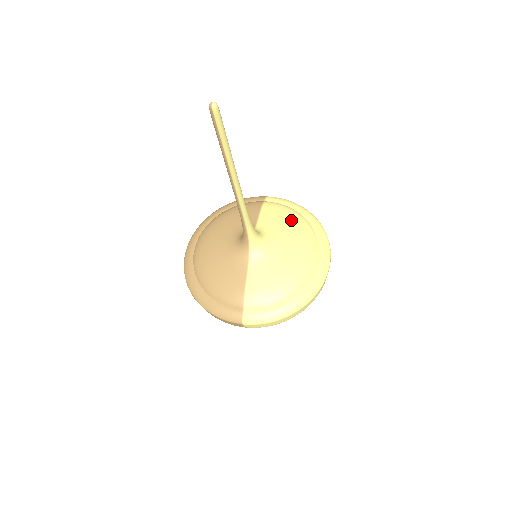
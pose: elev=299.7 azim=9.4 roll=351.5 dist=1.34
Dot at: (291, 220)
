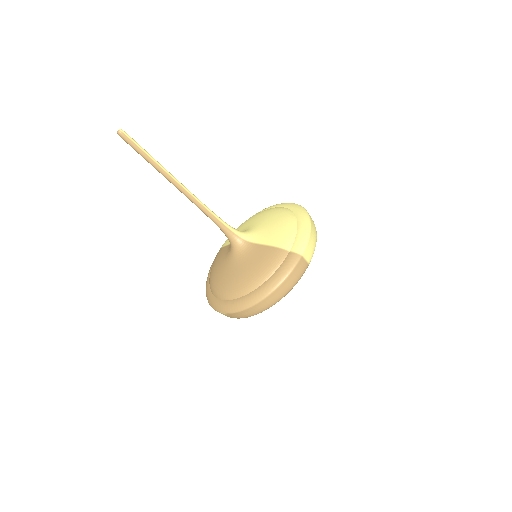
Dot at: (242, 225)
